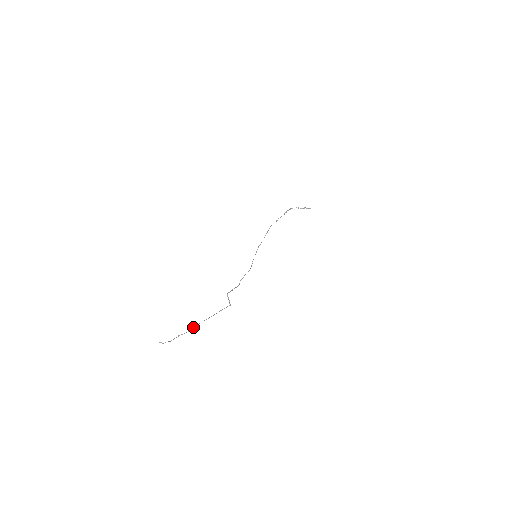
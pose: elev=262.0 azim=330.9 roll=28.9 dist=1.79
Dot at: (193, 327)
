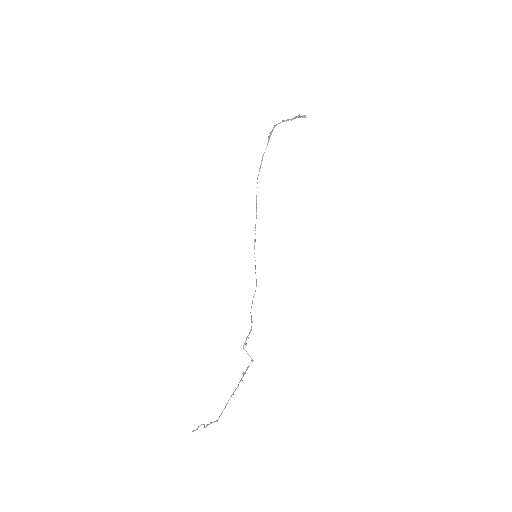
Dot at: occluded
